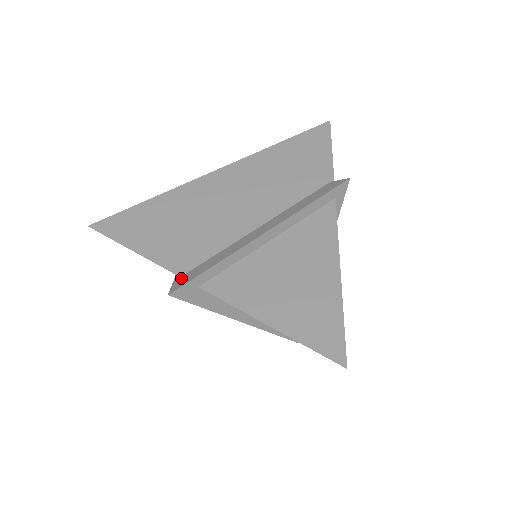
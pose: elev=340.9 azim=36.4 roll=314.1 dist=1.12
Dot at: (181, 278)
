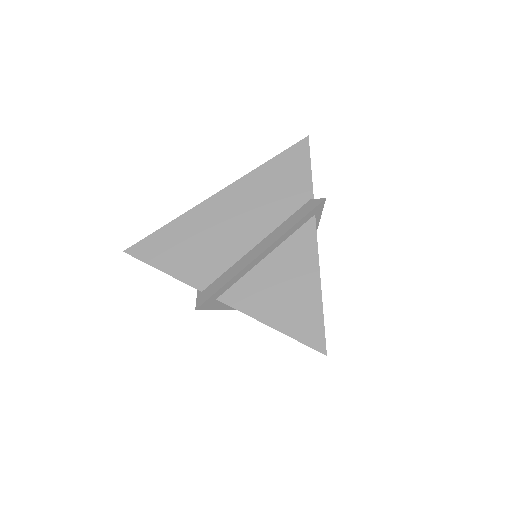
Dot at: (202, 293)
